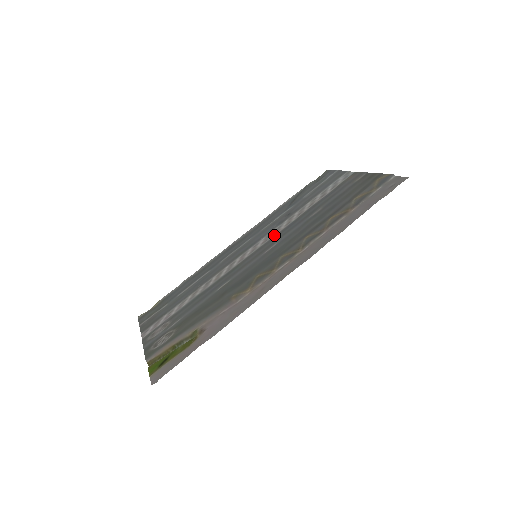
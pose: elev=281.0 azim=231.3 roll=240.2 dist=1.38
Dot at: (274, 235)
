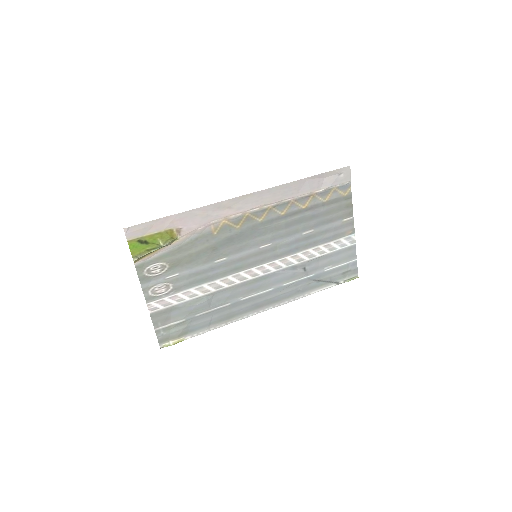
Dot at: (280, 259)
